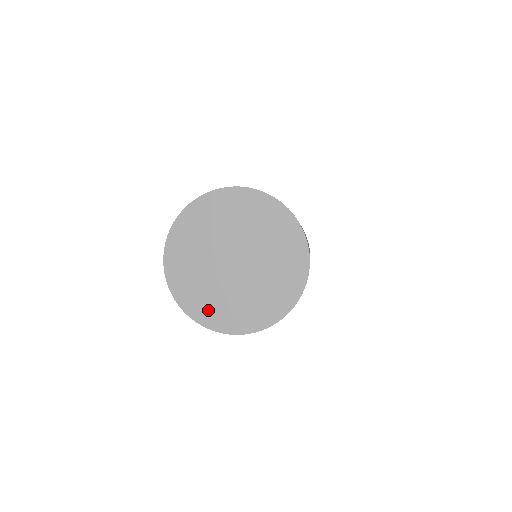
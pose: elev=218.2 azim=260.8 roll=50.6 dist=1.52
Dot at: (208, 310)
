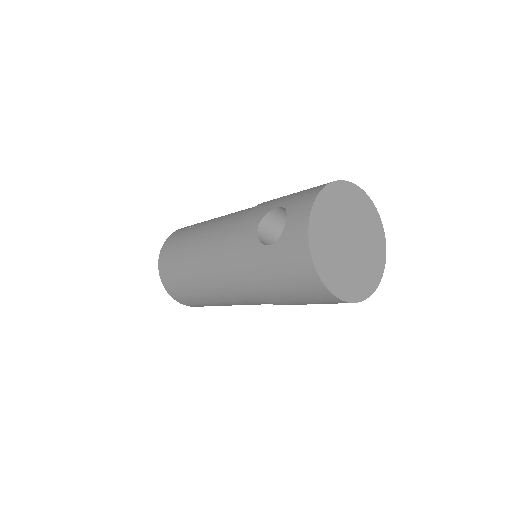
Dot at: (327, 268)
